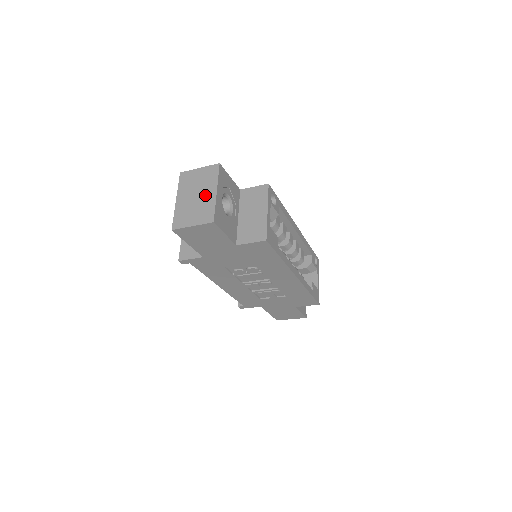
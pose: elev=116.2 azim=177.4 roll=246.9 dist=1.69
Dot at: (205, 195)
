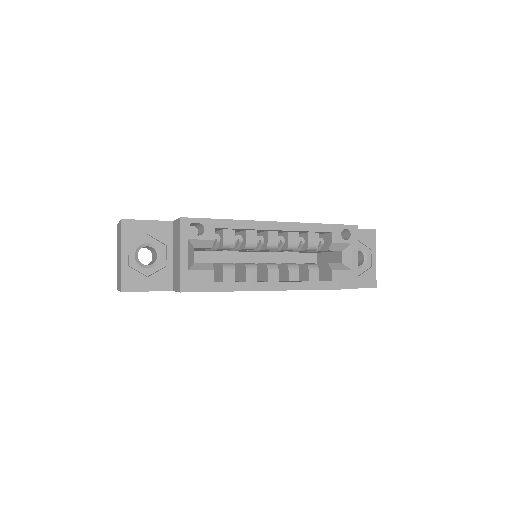
Dot at: (120, 257)
